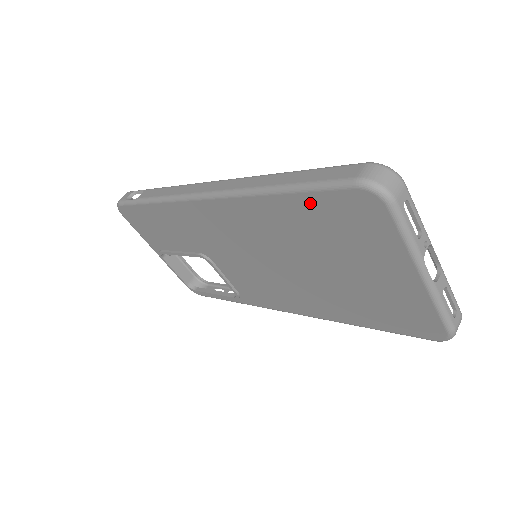
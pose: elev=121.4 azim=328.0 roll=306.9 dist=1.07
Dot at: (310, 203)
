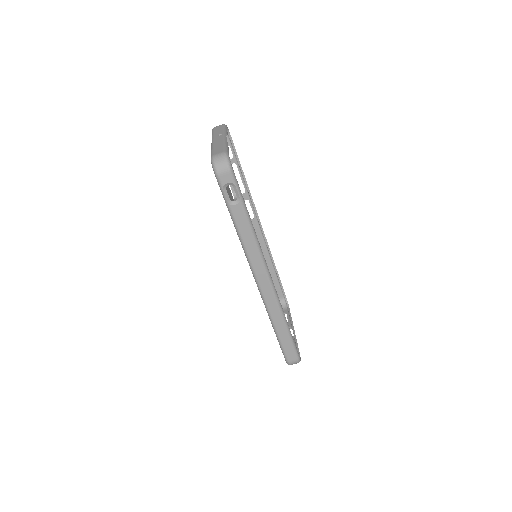
Dot at: occluded
